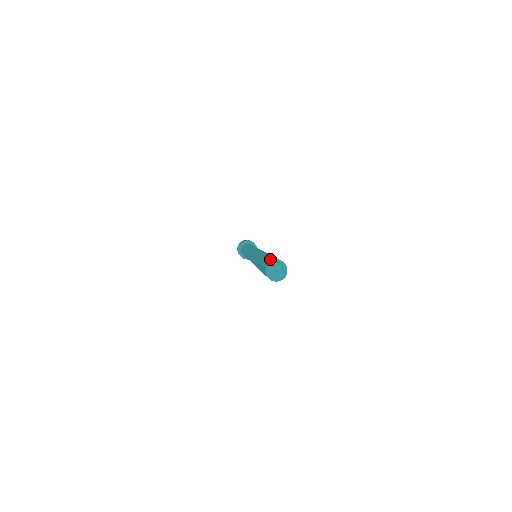
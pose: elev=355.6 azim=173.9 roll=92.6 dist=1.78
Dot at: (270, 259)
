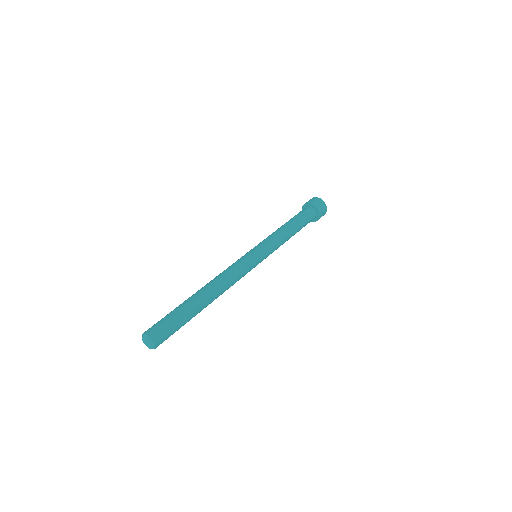
Dot at: (156, 328)
